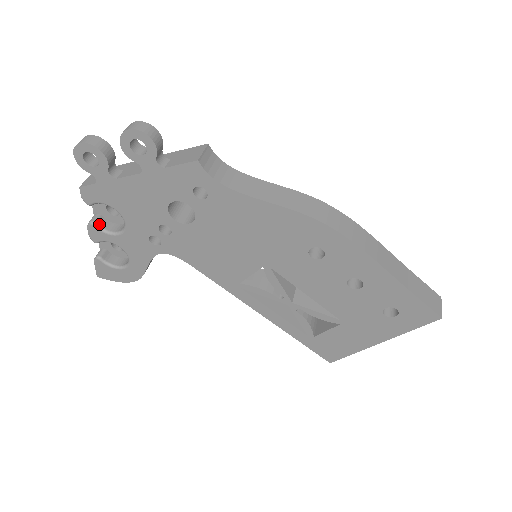
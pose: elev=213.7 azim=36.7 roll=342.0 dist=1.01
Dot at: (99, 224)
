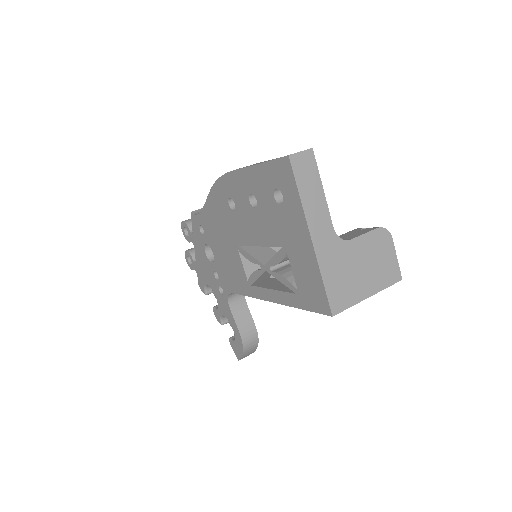
Dot at: (216, 307)
